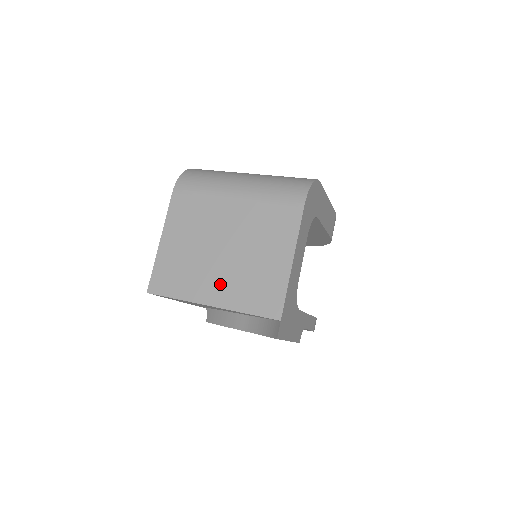
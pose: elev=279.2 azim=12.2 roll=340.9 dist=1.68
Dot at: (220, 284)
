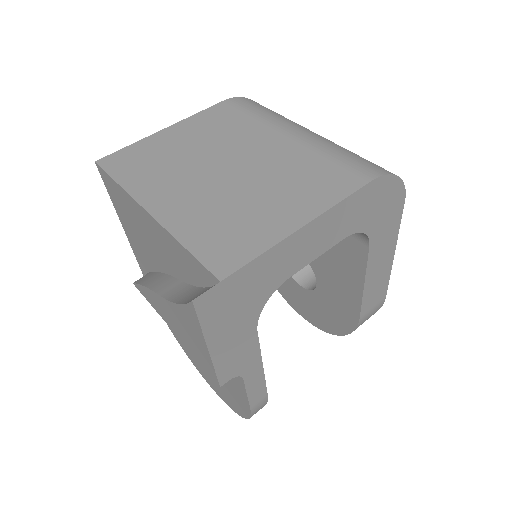
Dot at: (185, 198)
